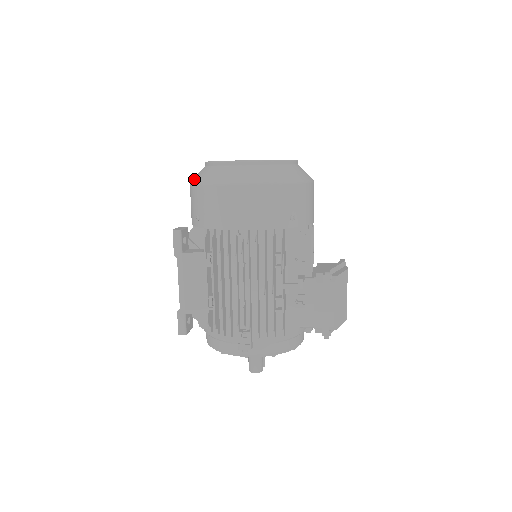
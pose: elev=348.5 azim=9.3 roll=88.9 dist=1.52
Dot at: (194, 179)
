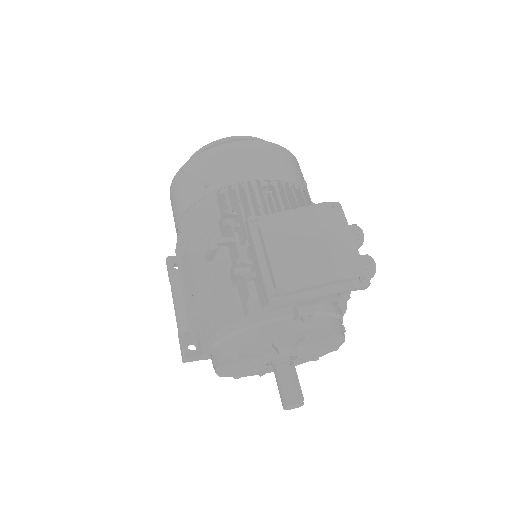
Dot at: occluded
